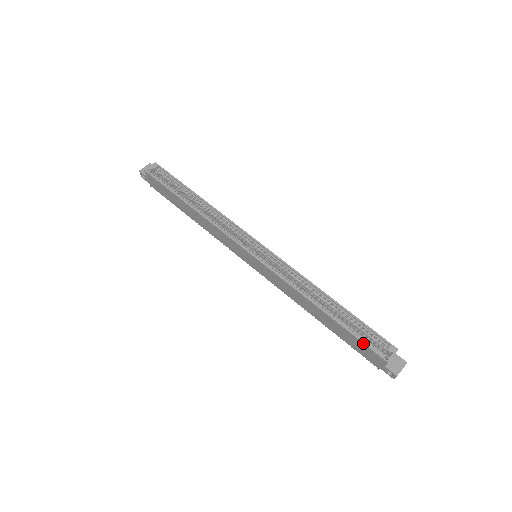
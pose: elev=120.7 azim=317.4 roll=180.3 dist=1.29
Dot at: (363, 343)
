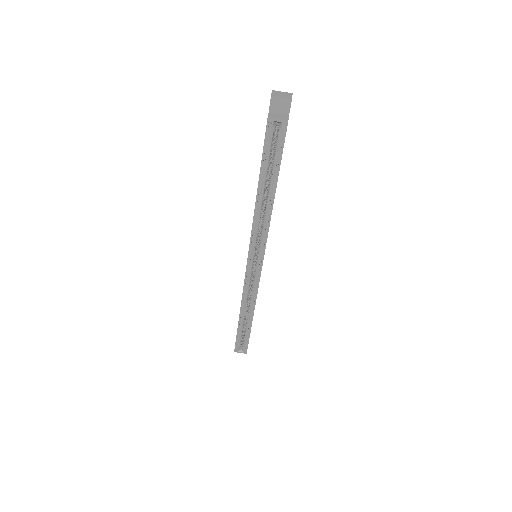
Dot at: (236, 340)
